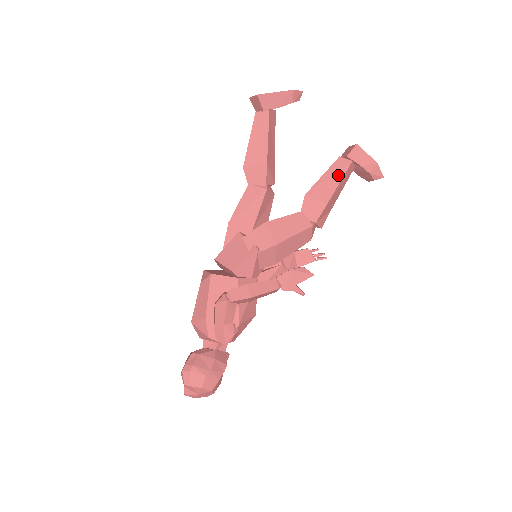
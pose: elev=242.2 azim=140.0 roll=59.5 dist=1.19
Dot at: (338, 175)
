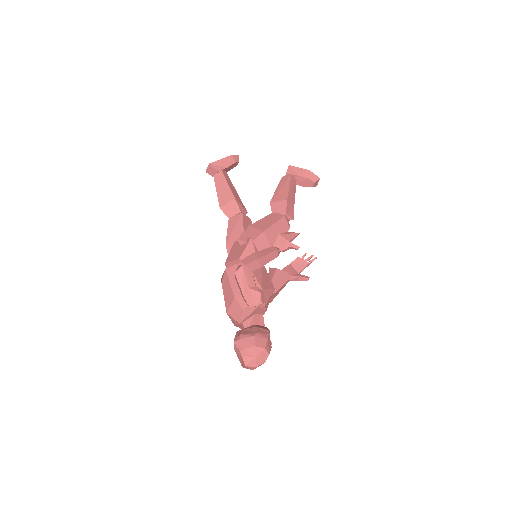
Dot at: (286, 184)
